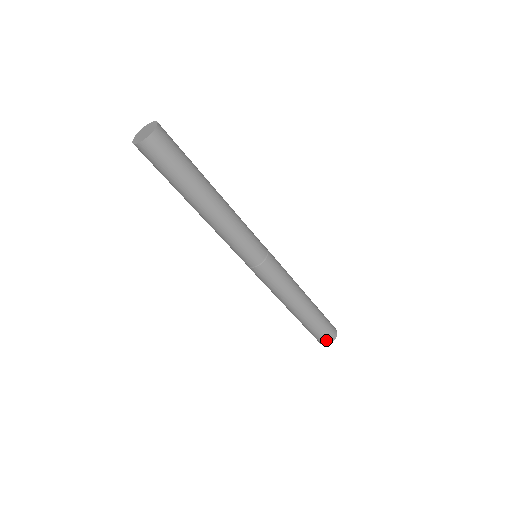
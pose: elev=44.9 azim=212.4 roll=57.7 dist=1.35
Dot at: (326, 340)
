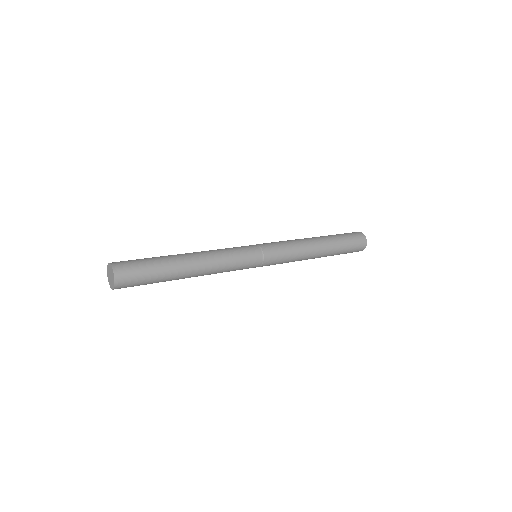
Dot at: occluded
